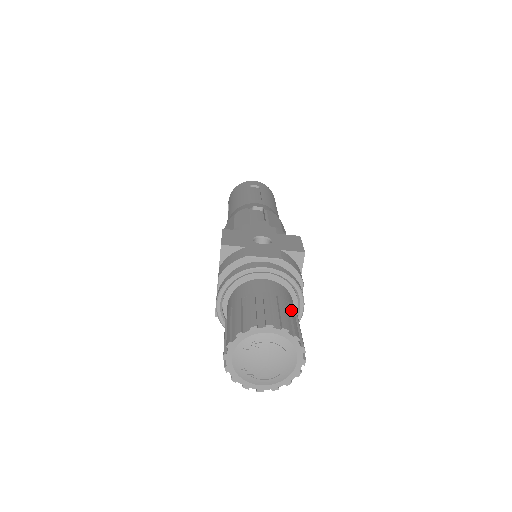
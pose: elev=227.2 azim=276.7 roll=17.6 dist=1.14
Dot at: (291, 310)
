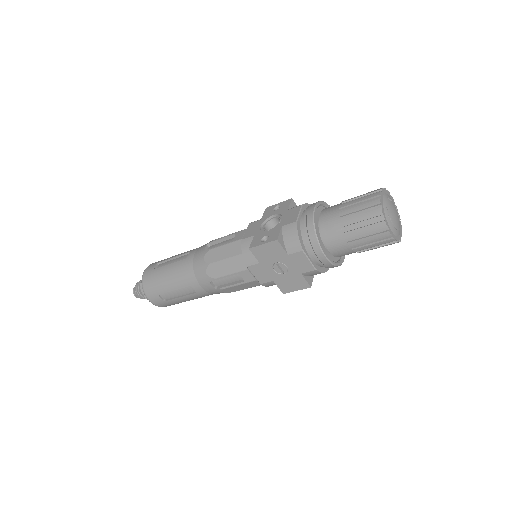
Dot at: occluded
